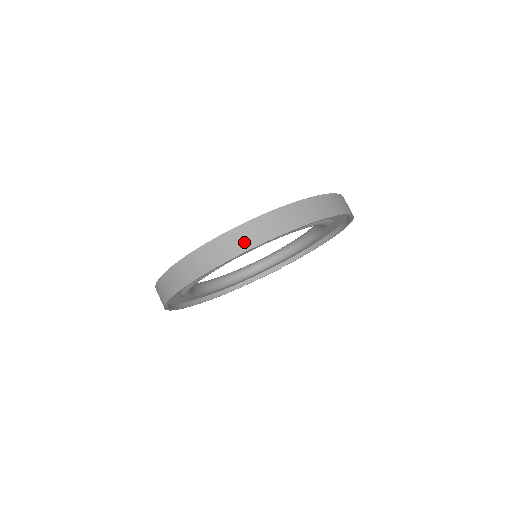
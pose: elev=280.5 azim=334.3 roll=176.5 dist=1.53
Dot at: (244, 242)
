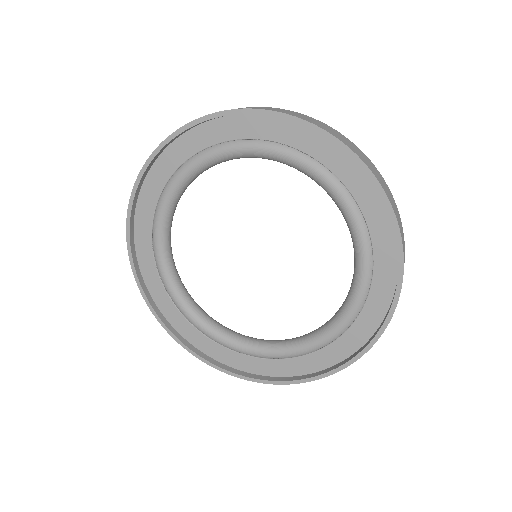
Dot at: occluded
